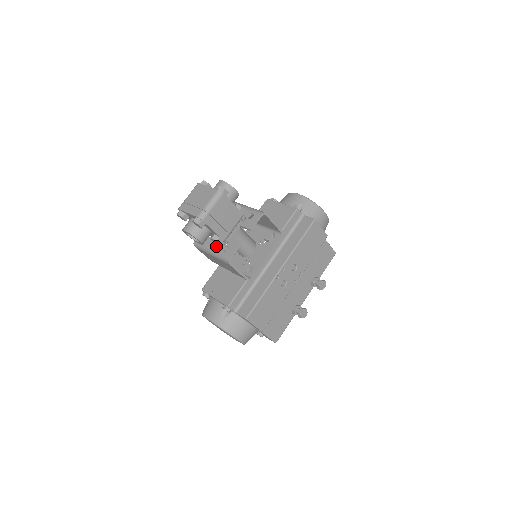
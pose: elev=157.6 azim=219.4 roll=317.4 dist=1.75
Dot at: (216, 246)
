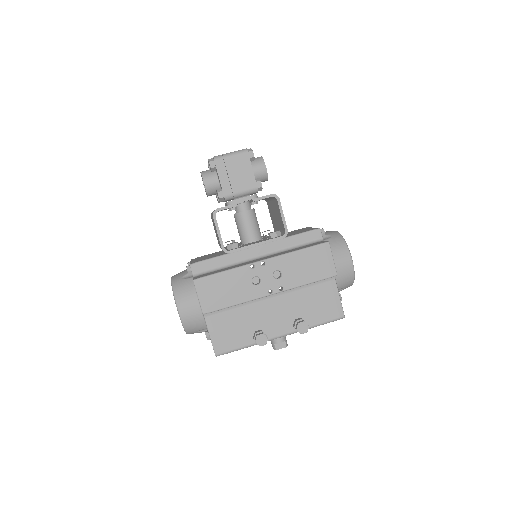
Dot at: occluded
